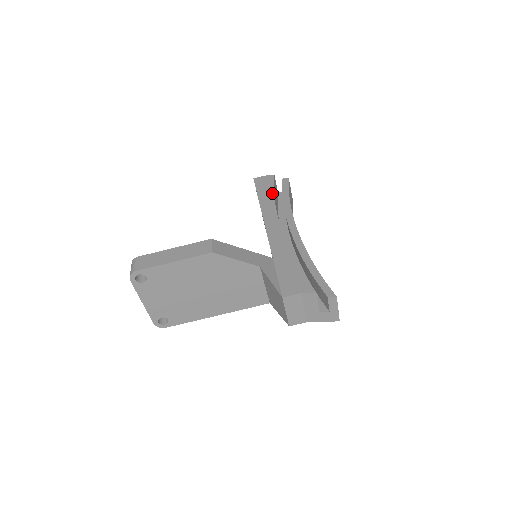
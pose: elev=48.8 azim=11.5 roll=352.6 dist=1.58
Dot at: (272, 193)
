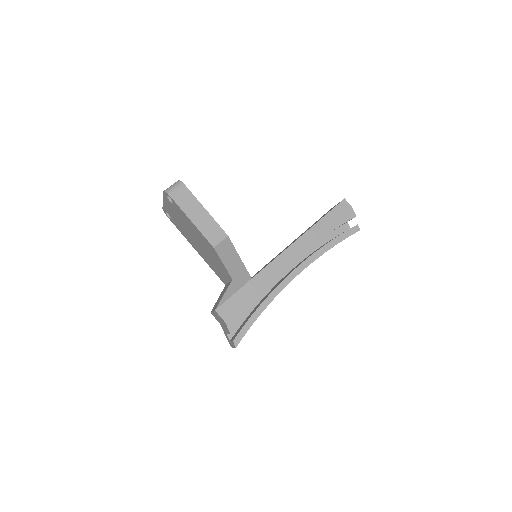
Dot at: (330, 230)
